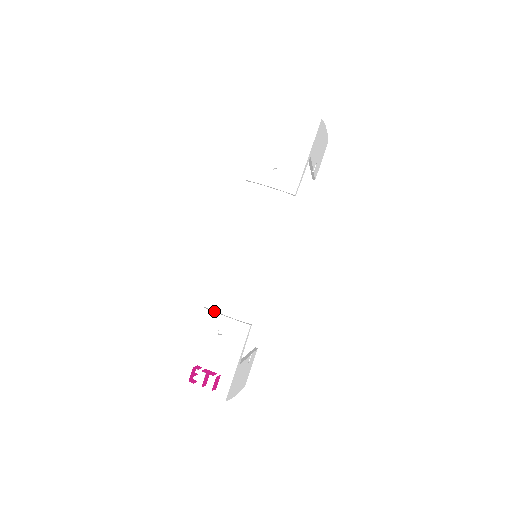
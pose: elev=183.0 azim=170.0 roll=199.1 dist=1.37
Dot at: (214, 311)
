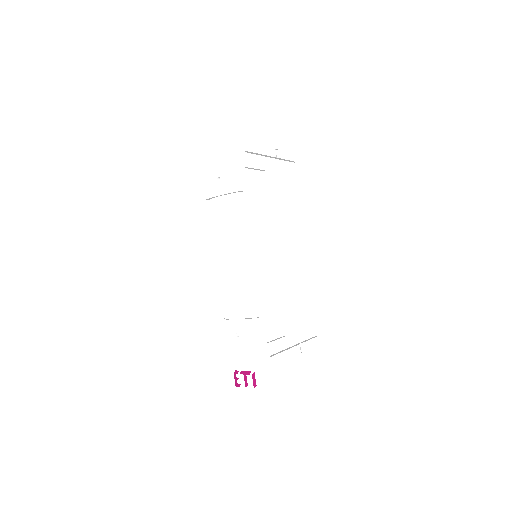
Dot at: (228, 319)
